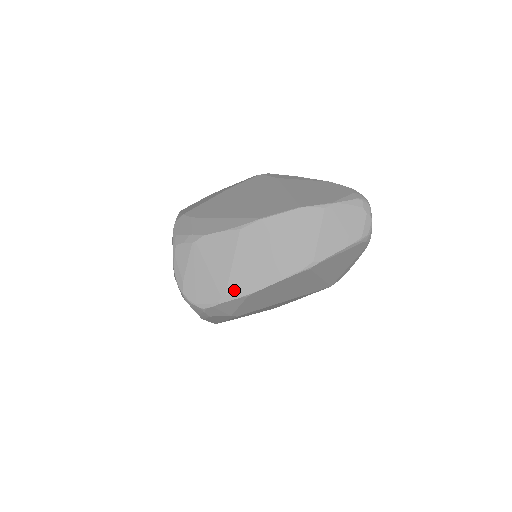
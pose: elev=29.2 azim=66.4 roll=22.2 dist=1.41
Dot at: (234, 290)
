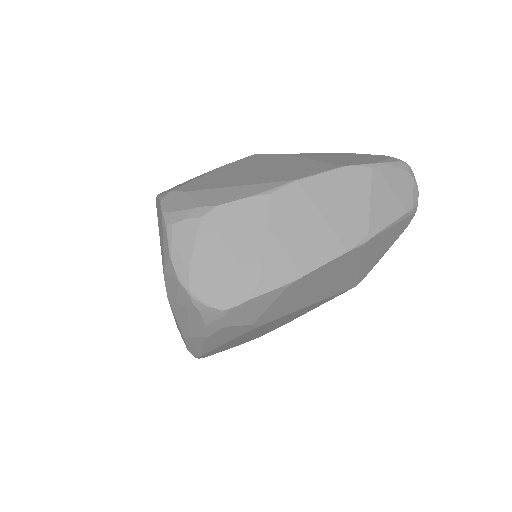
Dot at: (270, 277)
